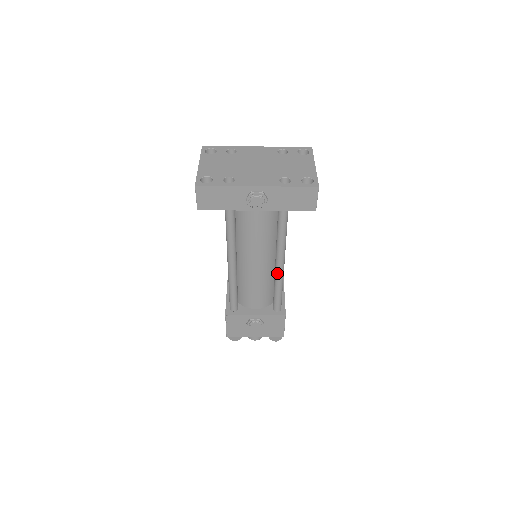
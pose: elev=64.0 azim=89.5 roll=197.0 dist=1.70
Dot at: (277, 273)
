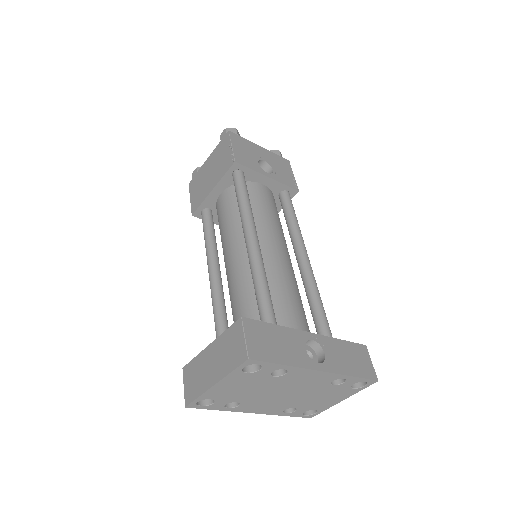
Dot at: occluded
